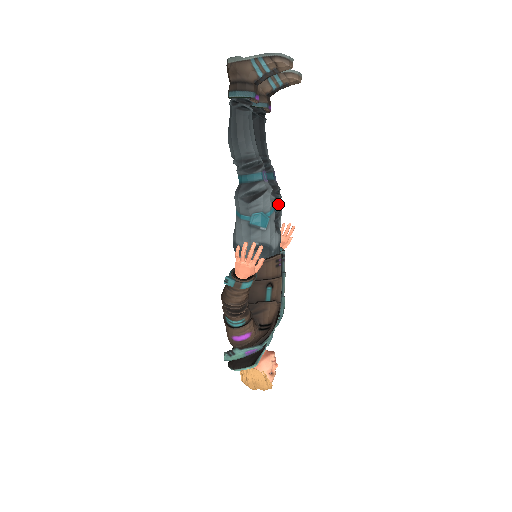
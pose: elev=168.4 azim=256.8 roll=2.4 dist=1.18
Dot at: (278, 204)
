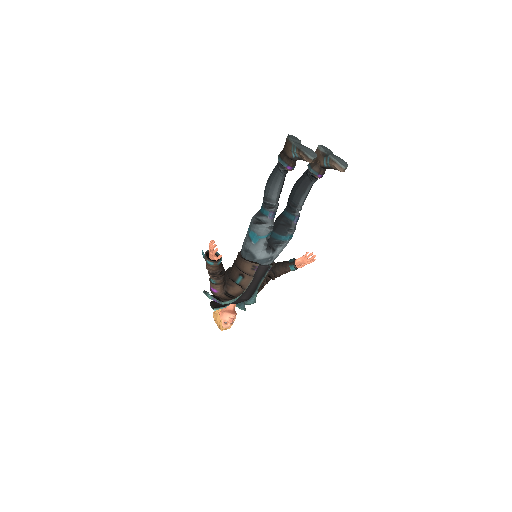
Dot at: (285, 237)
